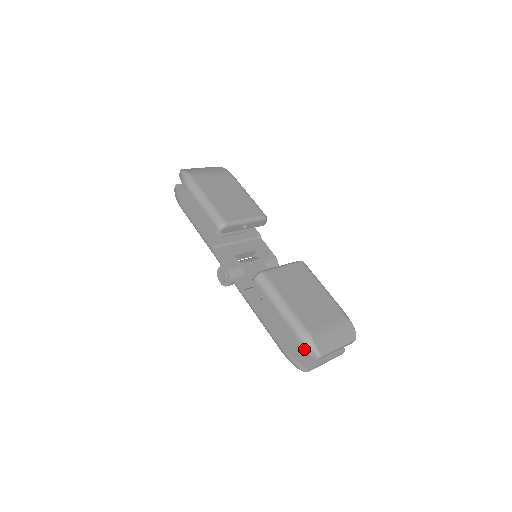
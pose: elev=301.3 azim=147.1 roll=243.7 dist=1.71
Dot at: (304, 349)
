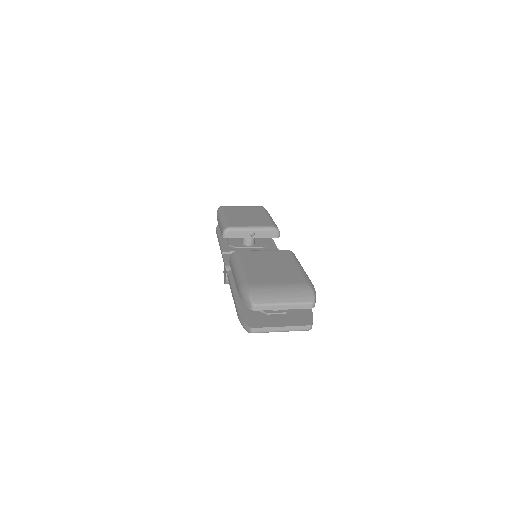
Dot at: (243, 301)
